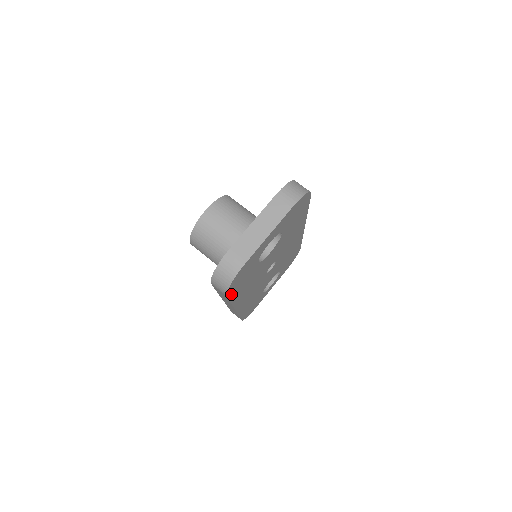
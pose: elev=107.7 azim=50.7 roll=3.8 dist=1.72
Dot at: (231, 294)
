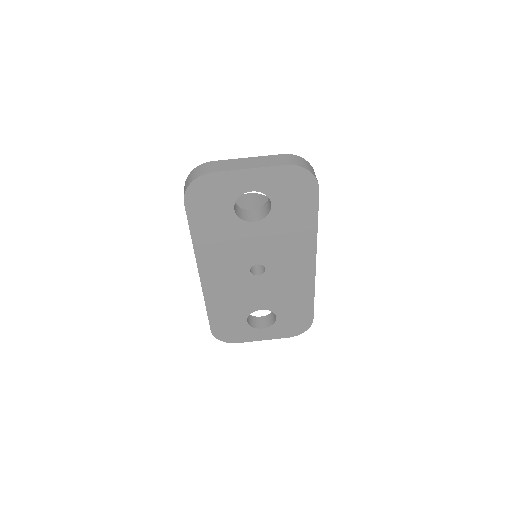
Dot at: (192, 214)
